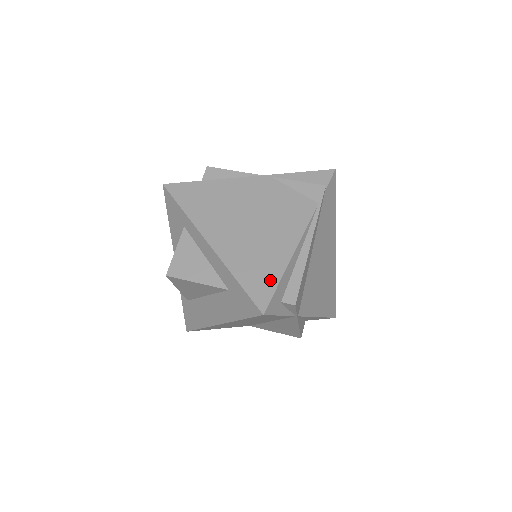
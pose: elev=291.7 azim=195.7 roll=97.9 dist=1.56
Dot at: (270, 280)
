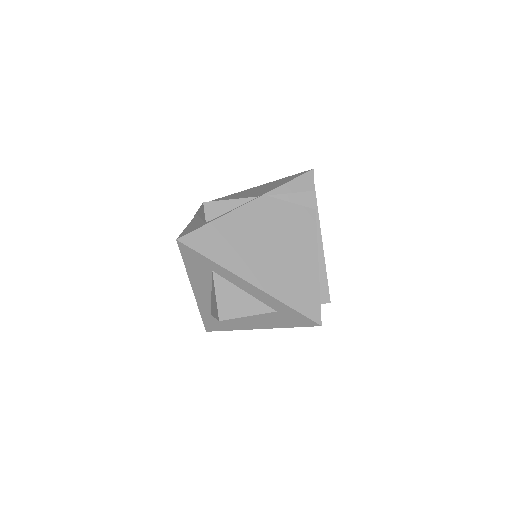
Dot at: (313, 295)
